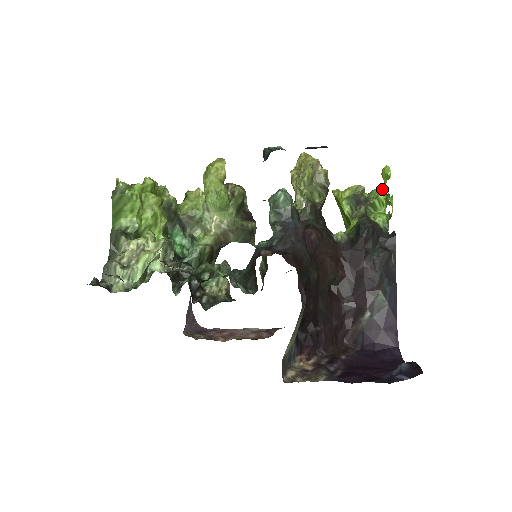
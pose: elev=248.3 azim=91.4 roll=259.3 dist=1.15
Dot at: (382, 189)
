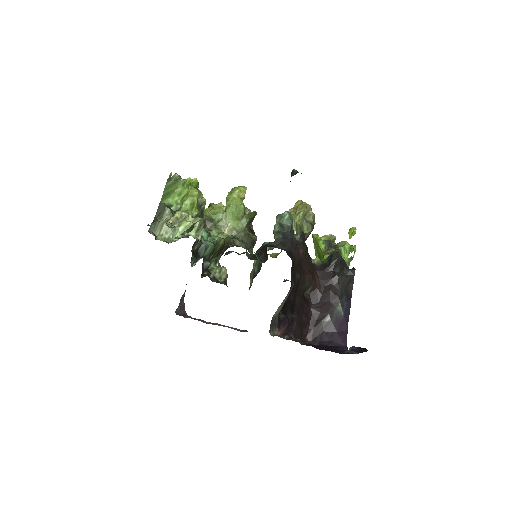
Dot at: occluded
